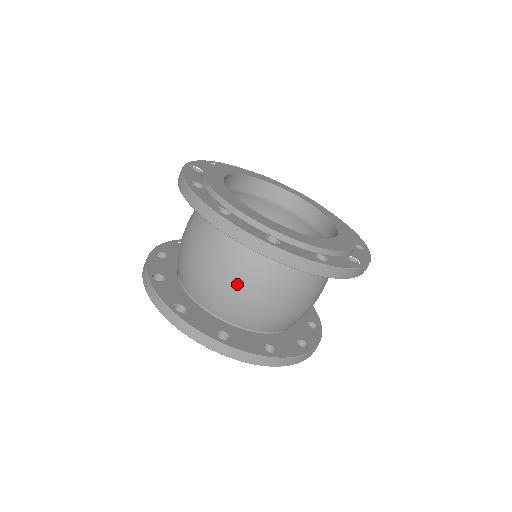
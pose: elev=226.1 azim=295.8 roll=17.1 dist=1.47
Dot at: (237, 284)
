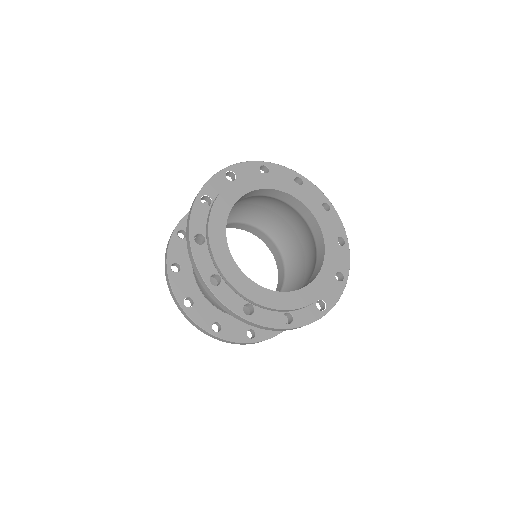
Dot at: occluded
